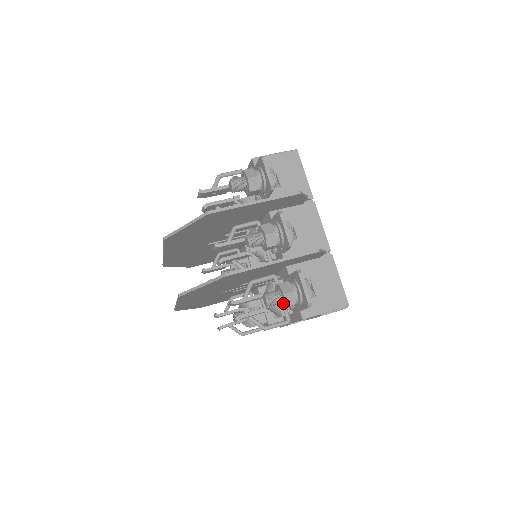
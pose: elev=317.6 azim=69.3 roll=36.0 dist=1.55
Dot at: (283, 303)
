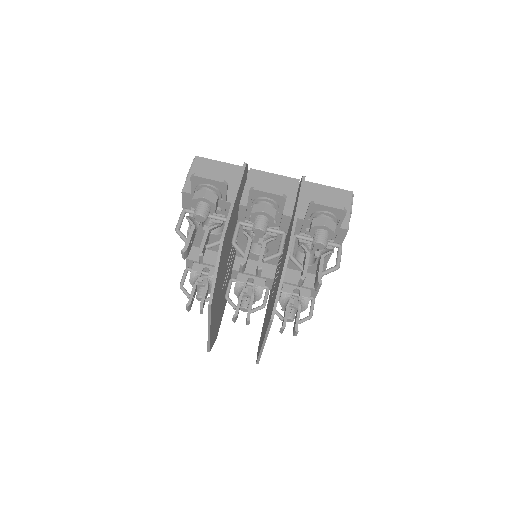
Dot at: (330, 233)
